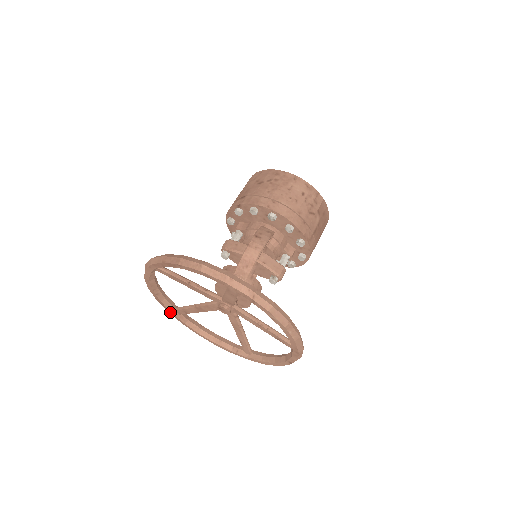
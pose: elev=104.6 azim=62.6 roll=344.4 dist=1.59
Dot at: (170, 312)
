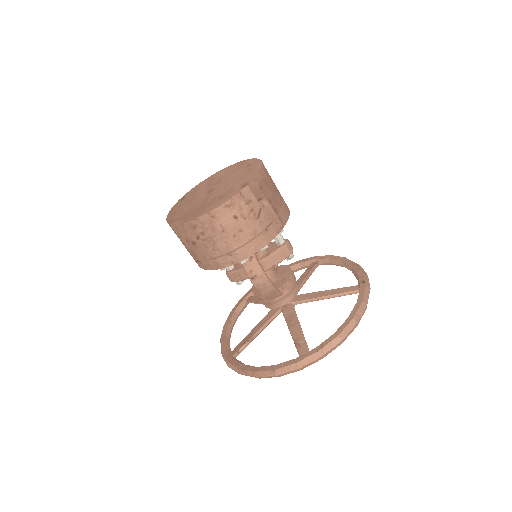
Dot at: (246, 305)
